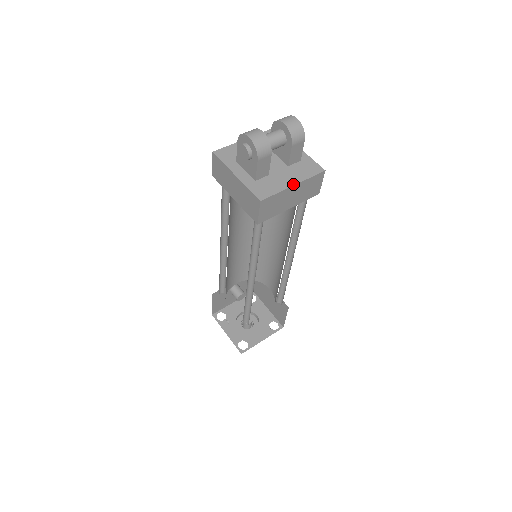
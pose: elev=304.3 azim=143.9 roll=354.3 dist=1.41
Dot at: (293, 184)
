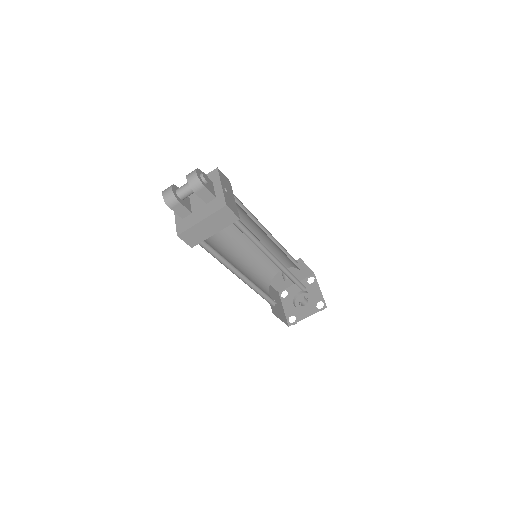
Dot at: (201, 220)
